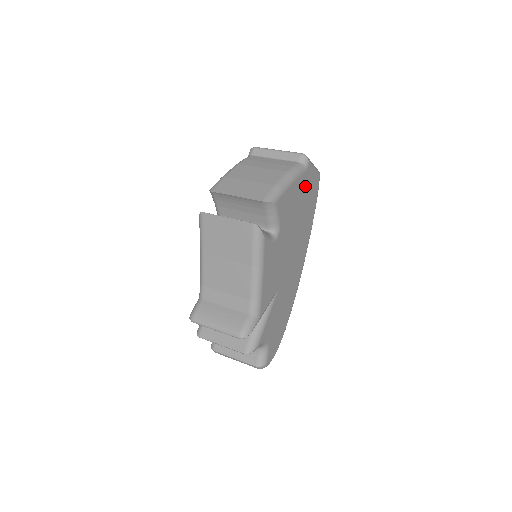
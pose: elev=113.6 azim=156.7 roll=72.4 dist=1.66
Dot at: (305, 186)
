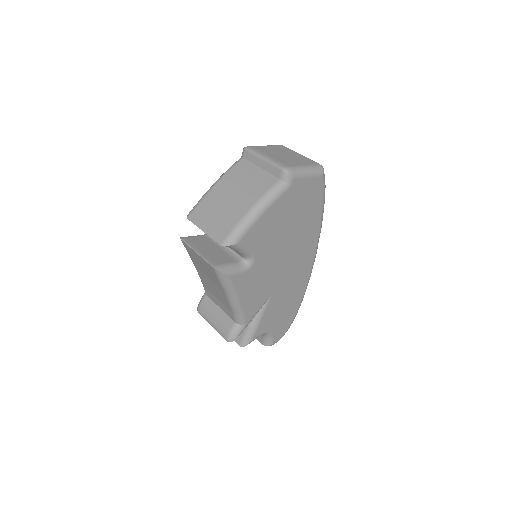
Dot at: (293, 200)
